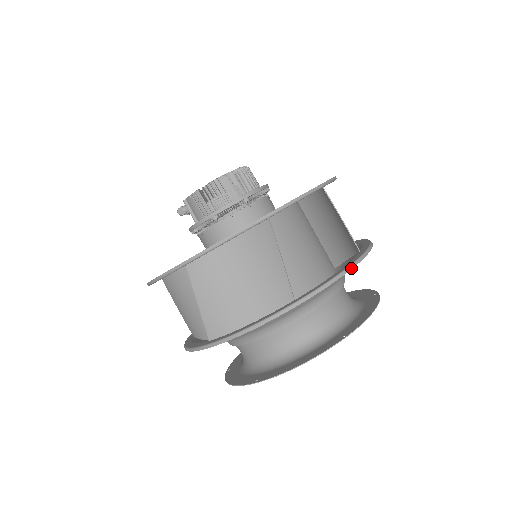
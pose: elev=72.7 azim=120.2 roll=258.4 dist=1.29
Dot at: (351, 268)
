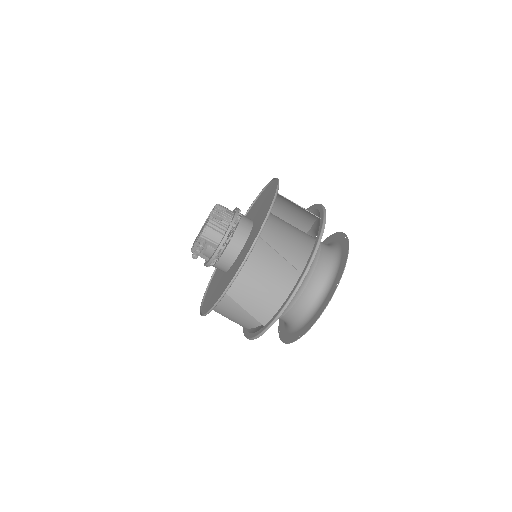
Dot at: occluded
